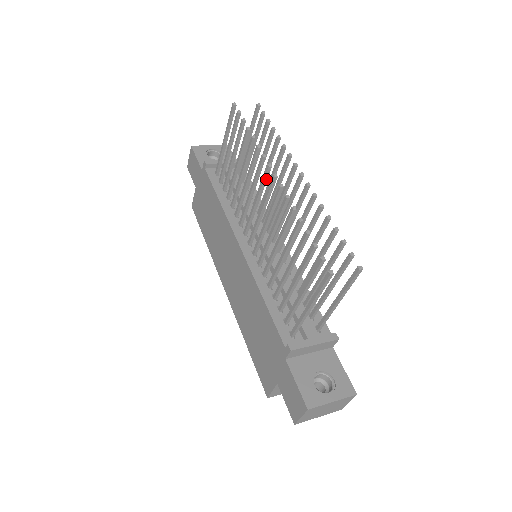
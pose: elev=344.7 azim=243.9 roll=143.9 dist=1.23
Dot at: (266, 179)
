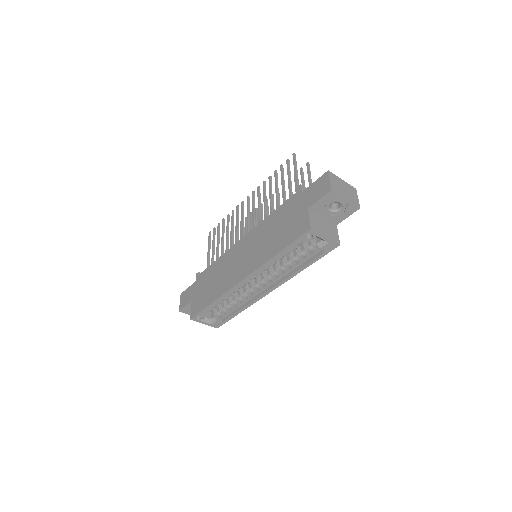
Dot at: occluded
